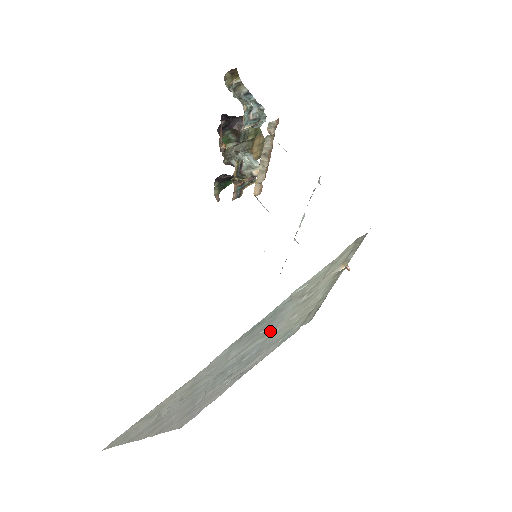
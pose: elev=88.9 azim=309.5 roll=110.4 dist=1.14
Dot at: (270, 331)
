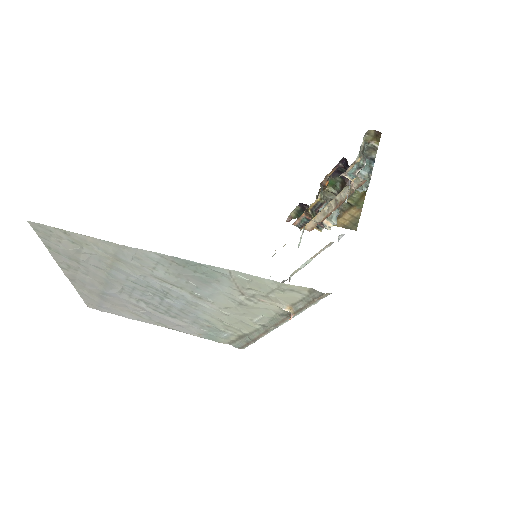
Dot at: (200, 297)
